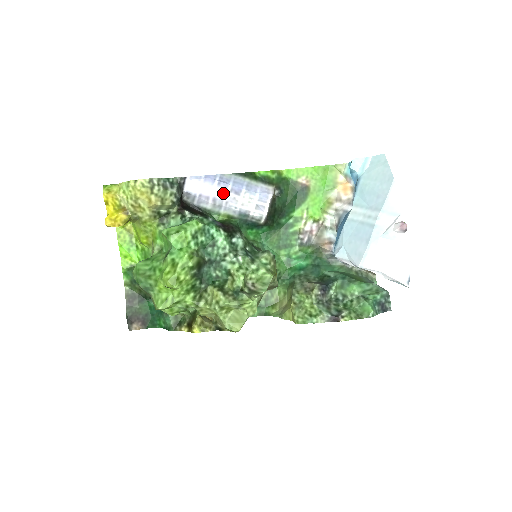
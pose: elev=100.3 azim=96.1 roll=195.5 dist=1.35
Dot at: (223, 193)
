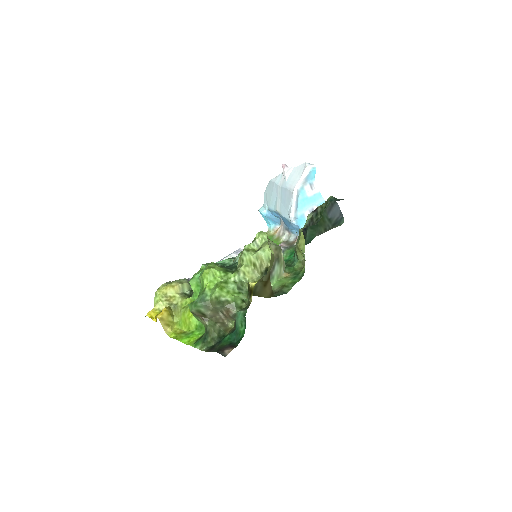
Dot at: occluded
